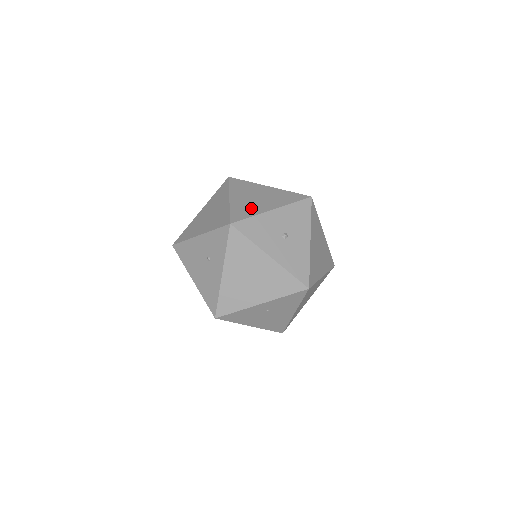
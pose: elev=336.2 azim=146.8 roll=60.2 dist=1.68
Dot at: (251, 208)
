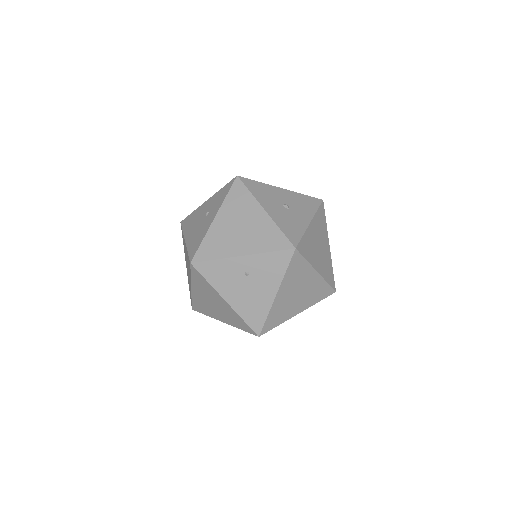
Dot at: occluded
